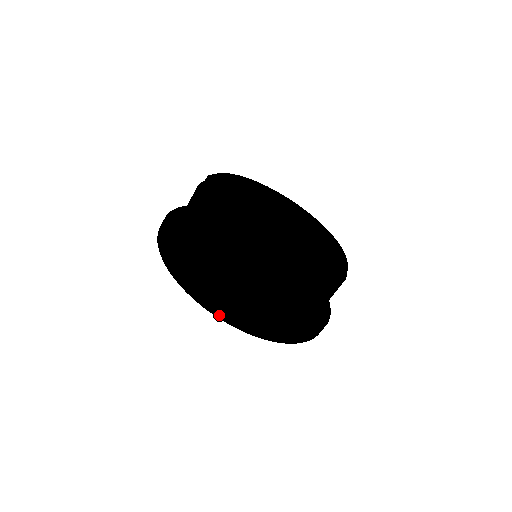
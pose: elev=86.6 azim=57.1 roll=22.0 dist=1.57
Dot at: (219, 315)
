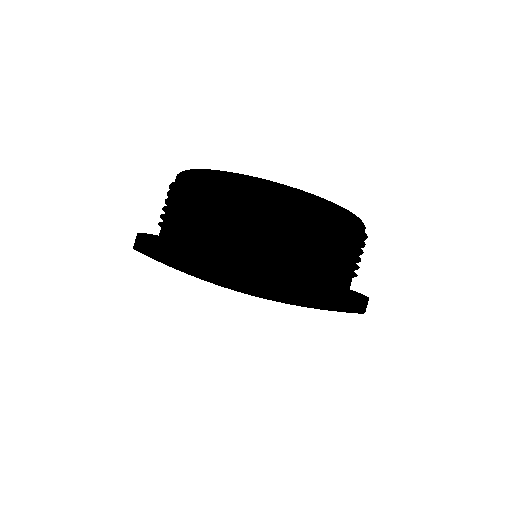
Dot at: (242, 272)
